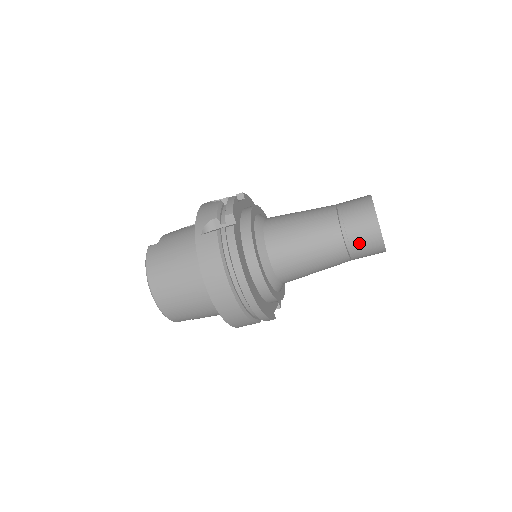
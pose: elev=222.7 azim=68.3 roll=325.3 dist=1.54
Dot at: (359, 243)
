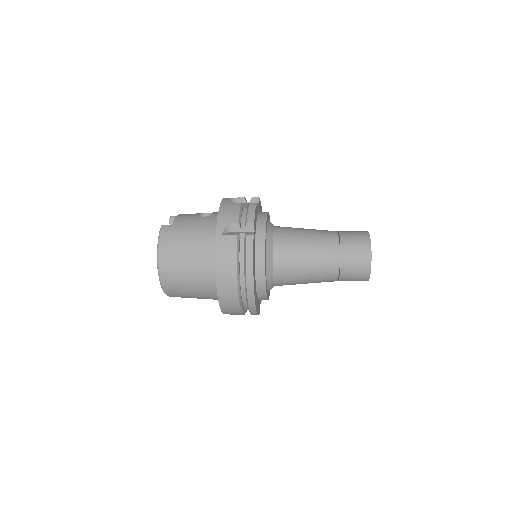
Dot at: (350, 272)
